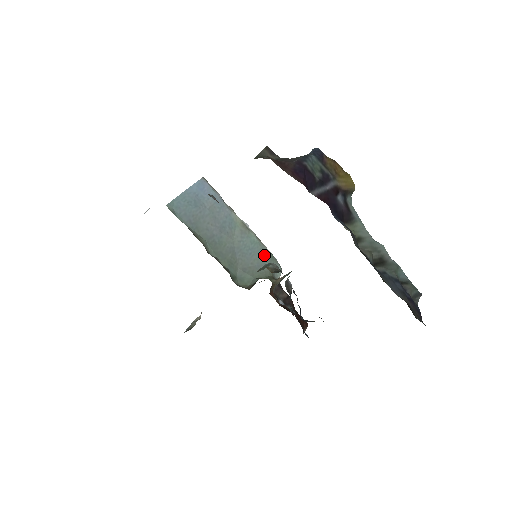
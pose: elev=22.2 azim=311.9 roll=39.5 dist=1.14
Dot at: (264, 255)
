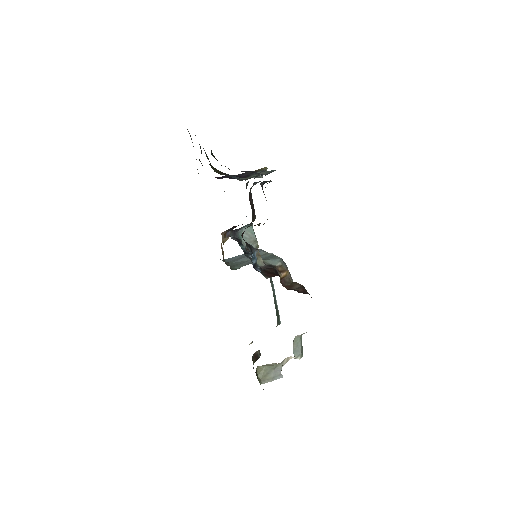
Dot at: occluded
